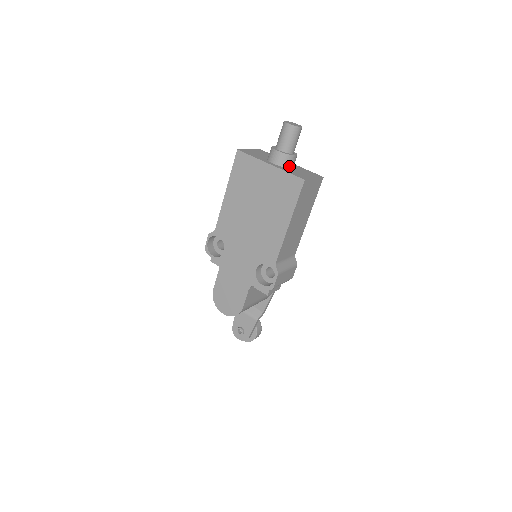
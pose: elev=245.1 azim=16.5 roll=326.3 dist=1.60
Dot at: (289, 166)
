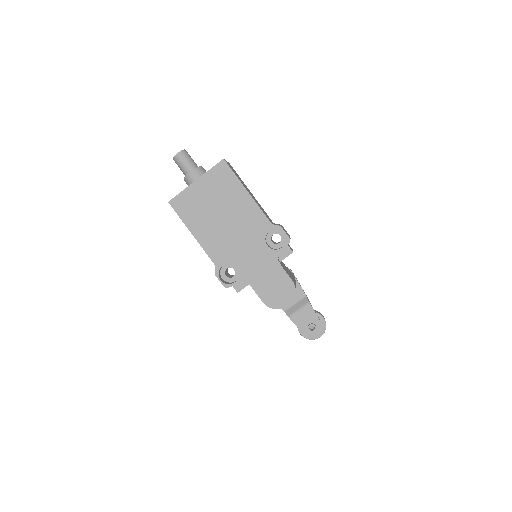
Dot at: occluded
